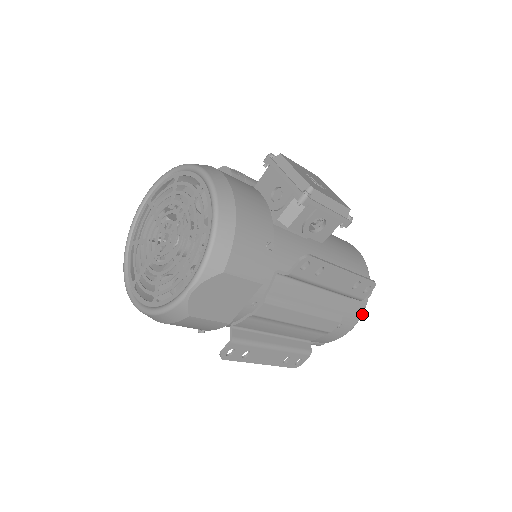
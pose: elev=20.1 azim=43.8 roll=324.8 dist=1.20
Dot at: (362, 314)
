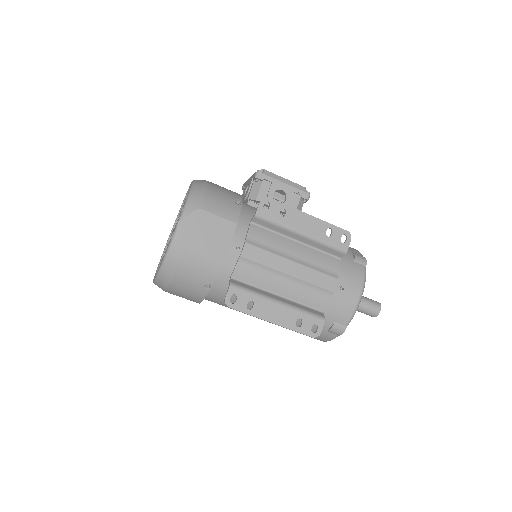
Dot at: (364, 280)
